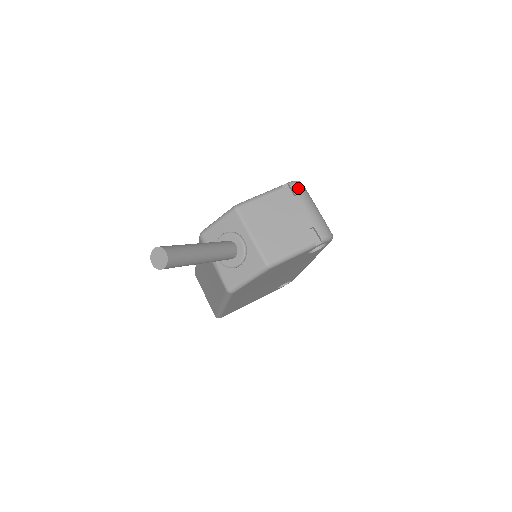
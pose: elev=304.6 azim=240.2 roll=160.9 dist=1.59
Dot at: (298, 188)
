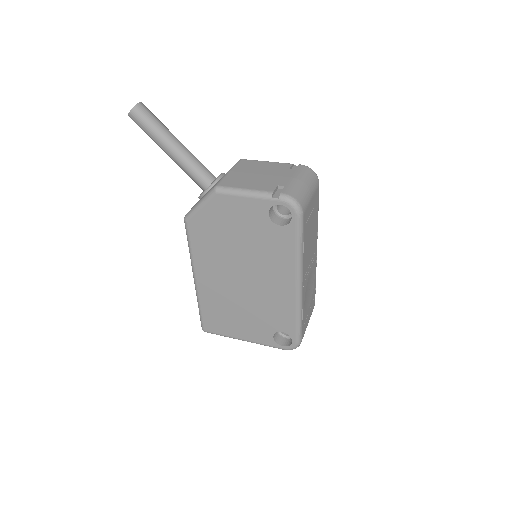
Dot at: (304, 168)
